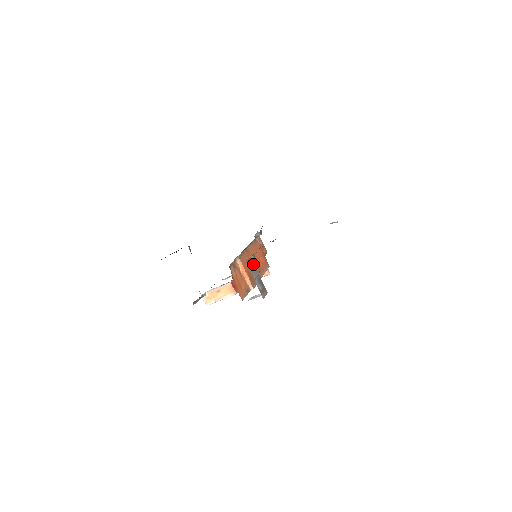
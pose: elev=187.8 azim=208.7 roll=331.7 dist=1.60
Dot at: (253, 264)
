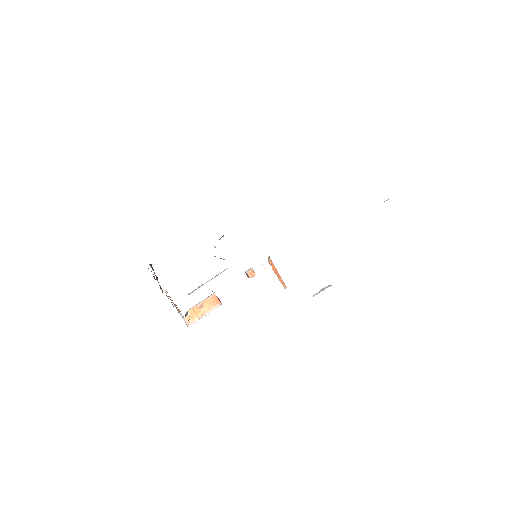
Dot at: occluded
